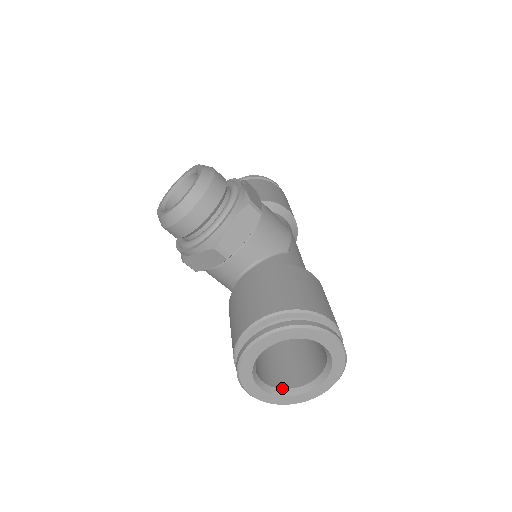
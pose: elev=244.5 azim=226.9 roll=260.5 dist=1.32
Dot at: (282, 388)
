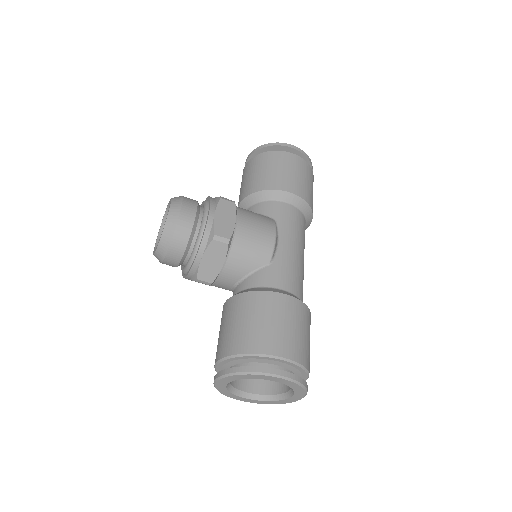
Dot at: (266, 394)
